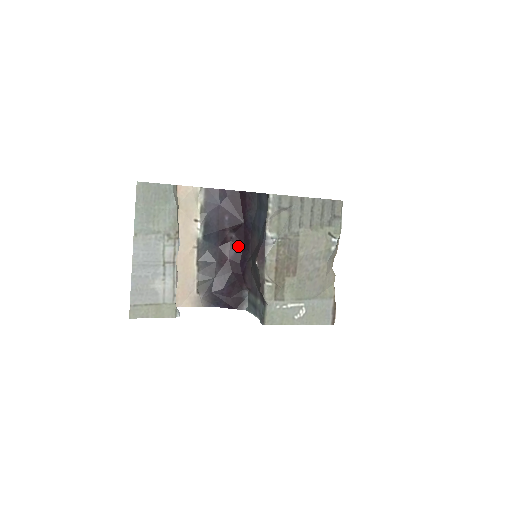
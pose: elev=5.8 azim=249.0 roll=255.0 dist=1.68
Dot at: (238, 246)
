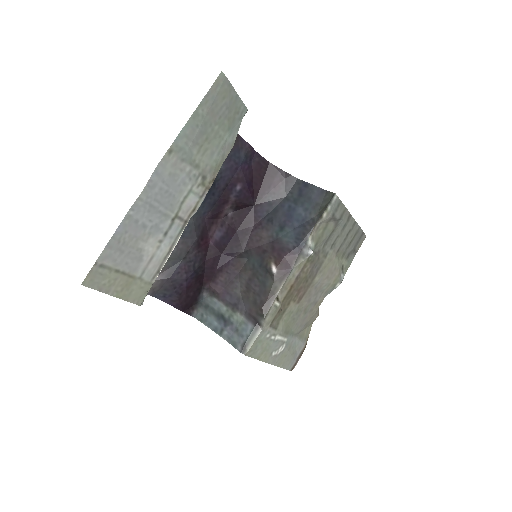
Dot at: (229, 230)
